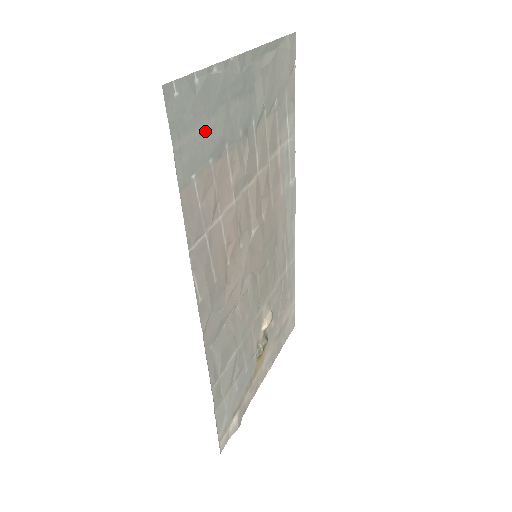
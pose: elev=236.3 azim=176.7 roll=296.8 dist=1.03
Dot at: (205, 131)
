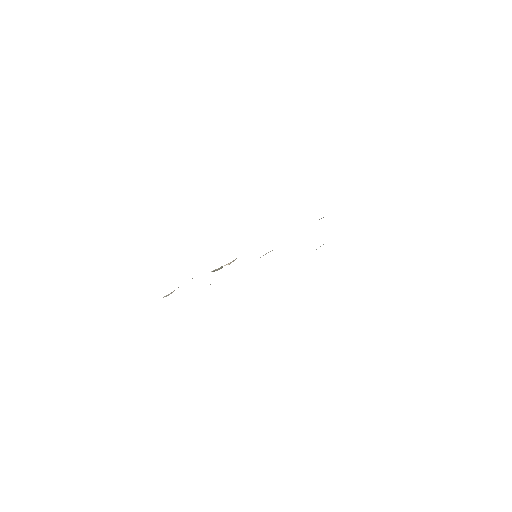
Dot at: occluded
